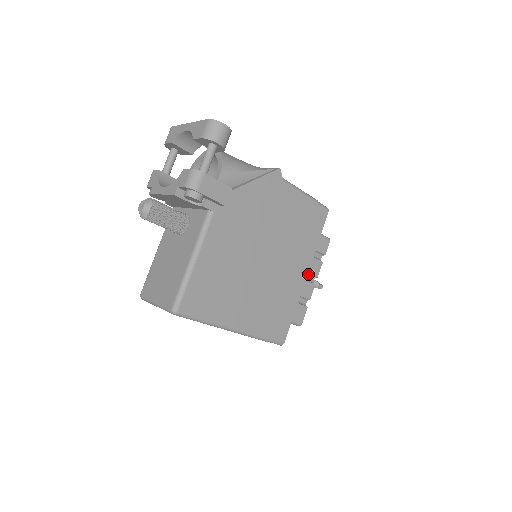
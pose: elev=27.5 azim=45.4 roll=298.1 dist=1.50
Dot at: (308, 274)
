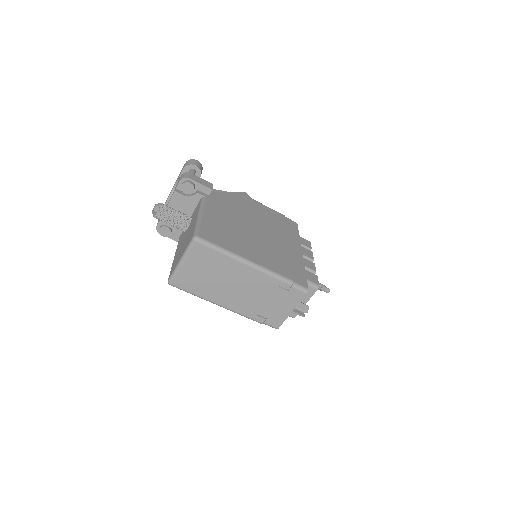
Dot at: (304, 257)
